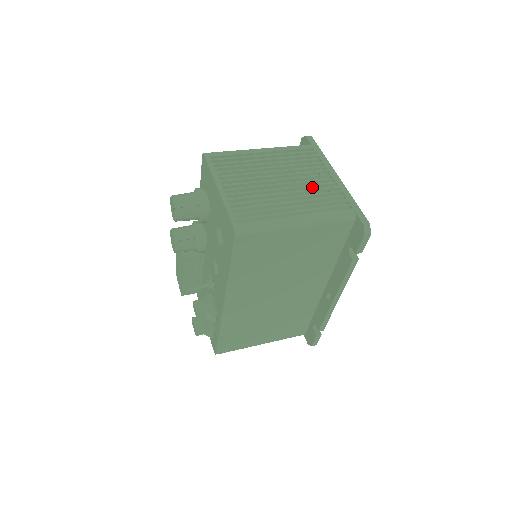
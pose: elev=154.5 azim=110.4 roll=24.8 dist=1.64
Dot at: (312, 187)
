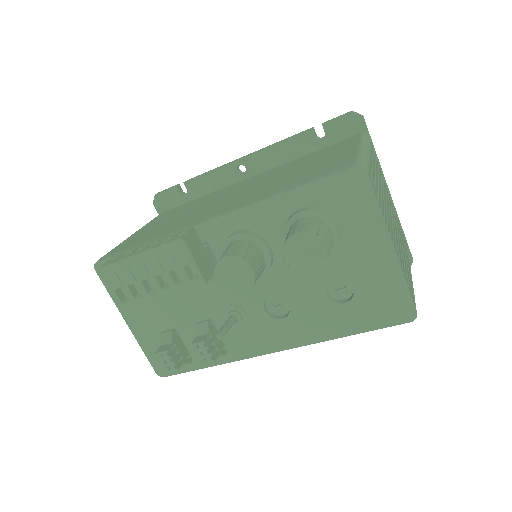
Dot at: occluded
